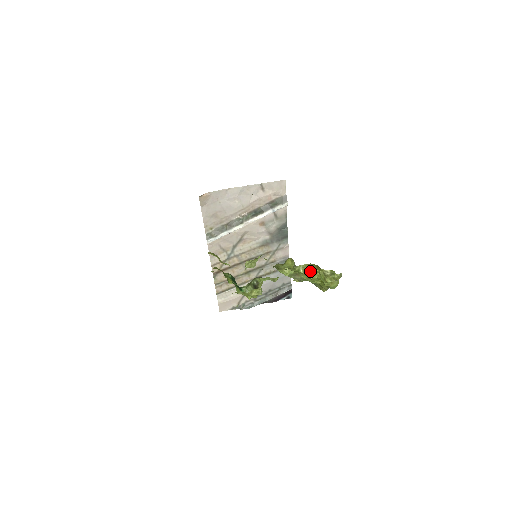
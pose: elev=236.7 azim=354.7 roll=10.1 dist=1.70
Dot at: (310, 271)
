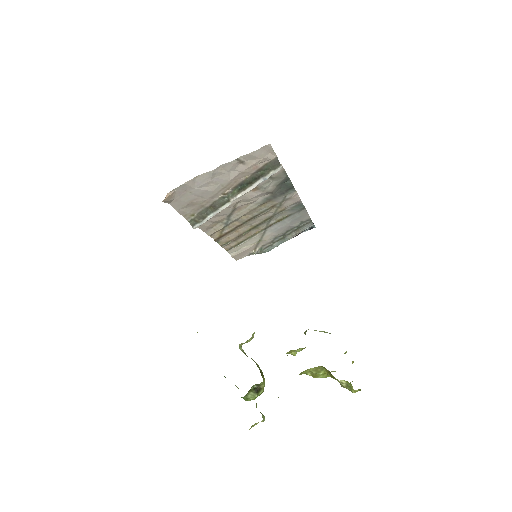
Dot at: (320, 375)
